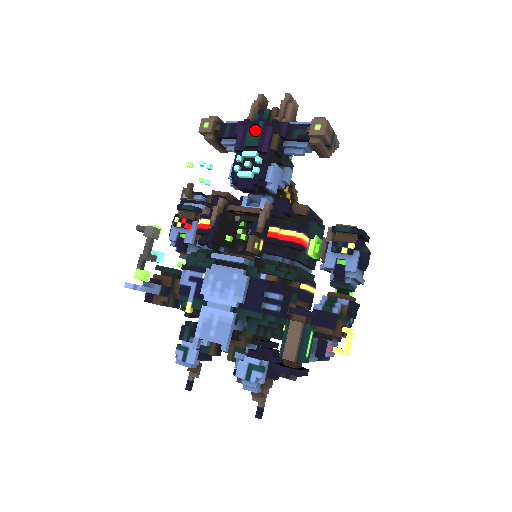
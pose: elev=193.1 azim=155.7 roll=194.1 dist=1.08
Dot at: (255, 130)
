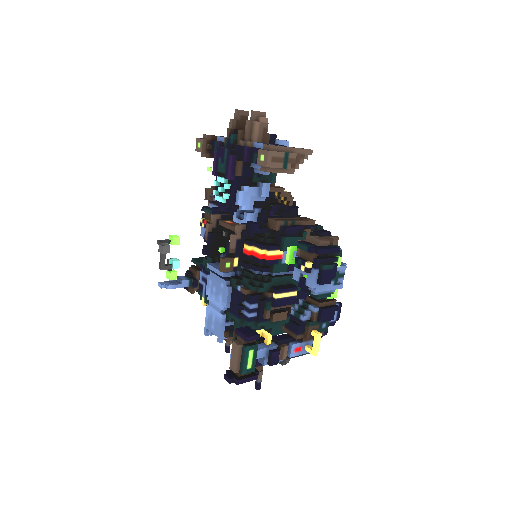
Dot at: (223, 157)
